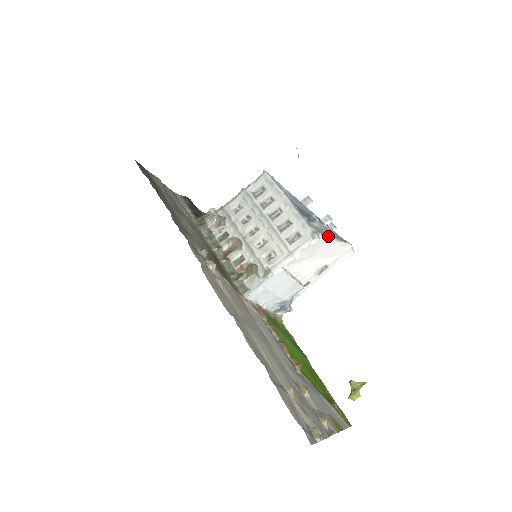
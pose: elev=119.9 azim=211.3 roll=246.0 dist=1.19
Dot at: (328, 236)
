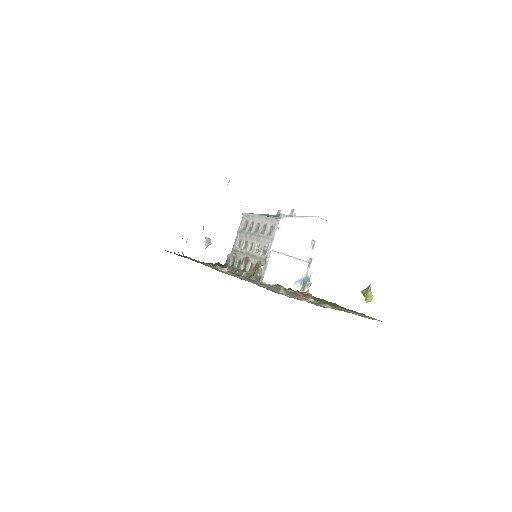
Dot at: (293, 218)
